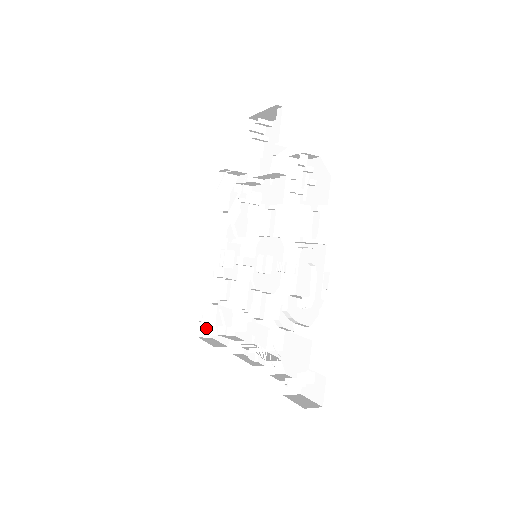
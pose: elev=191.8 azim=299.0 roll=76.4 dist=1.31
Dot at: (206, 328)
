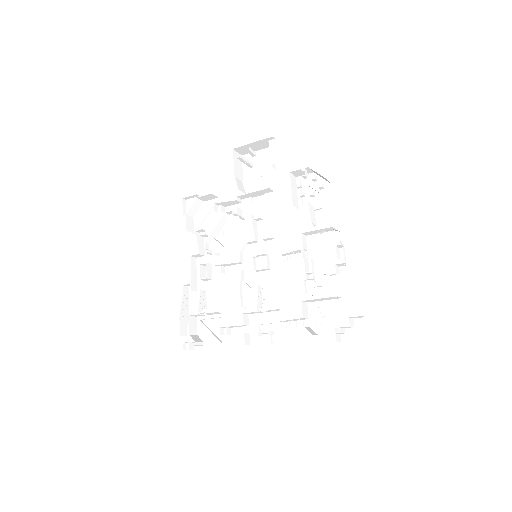
Dot at: (194, 338)
